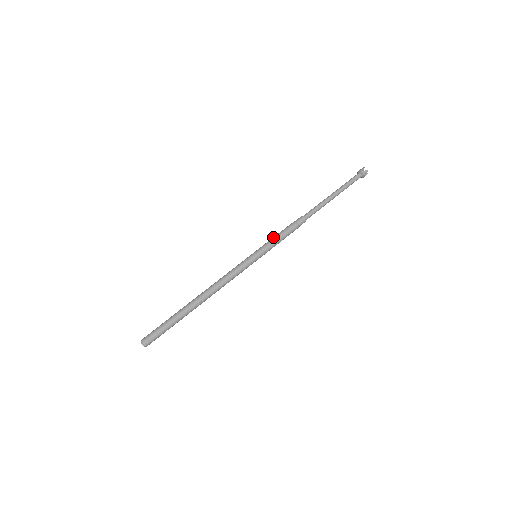
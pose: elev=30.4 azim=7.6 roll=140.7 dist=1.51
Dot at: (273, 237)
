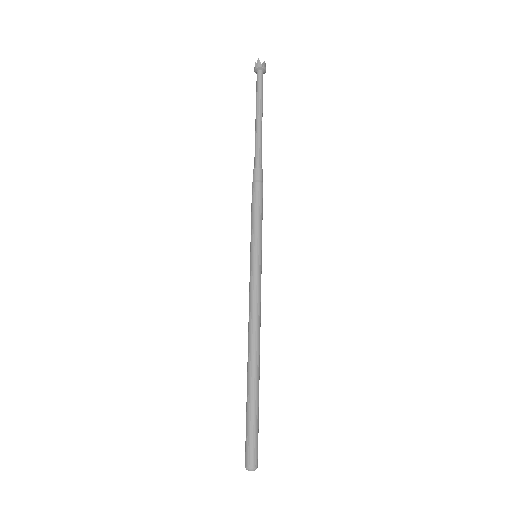
Dot at: (251, 221)
